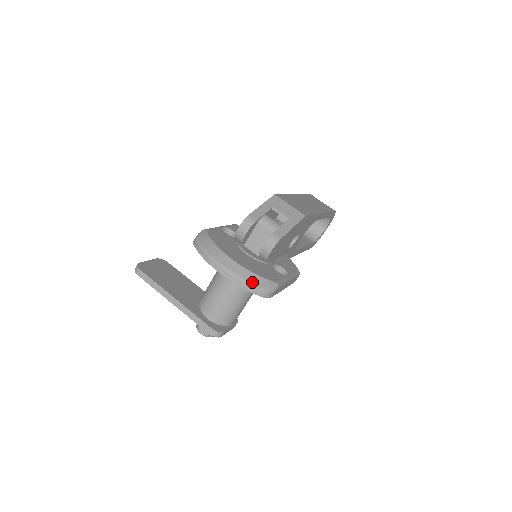
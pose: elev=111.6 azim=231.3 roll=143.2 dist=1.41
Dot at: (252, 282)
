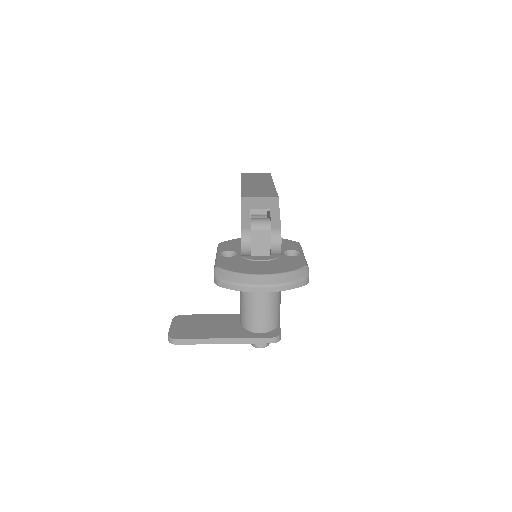
Dot at: (292, 280)
